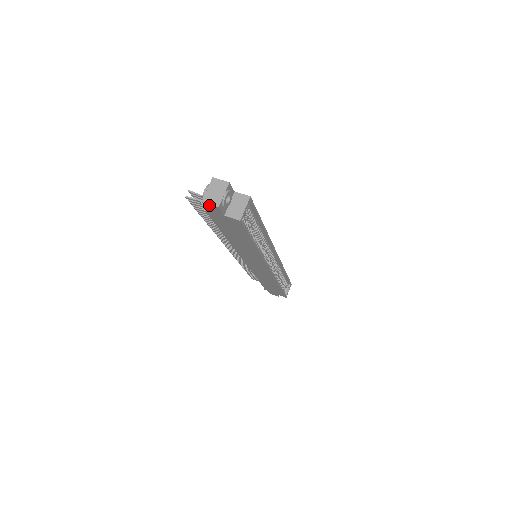
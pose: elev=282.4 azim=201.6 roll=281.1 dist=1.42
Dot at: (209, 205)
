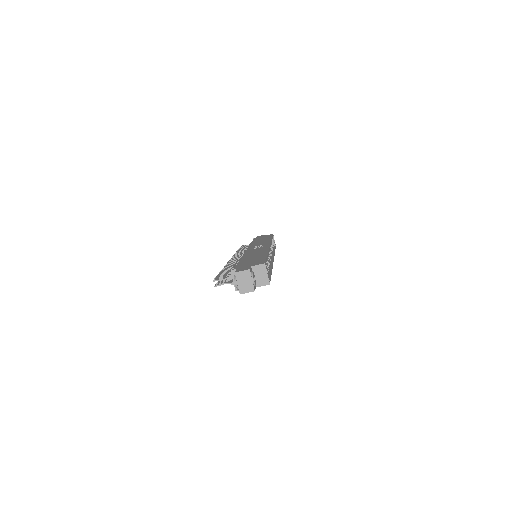
Dot at: occluded
